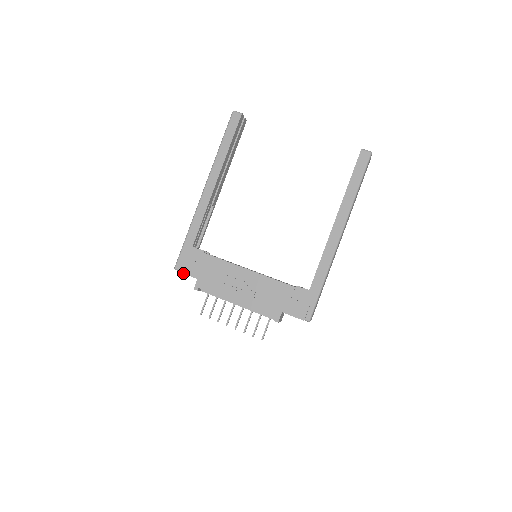
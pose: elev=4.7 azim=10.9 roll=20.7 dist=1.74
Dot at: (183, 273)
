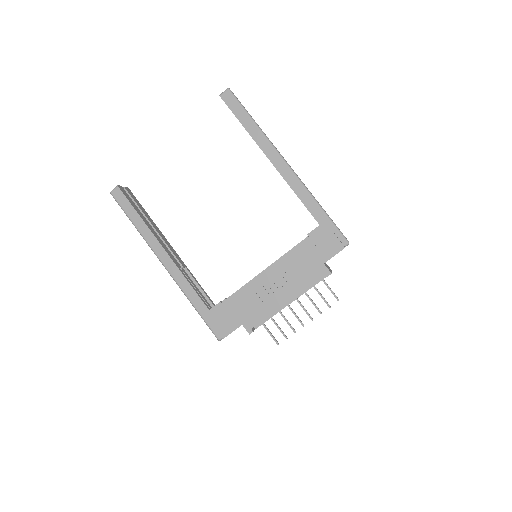
Dot at: occluded
